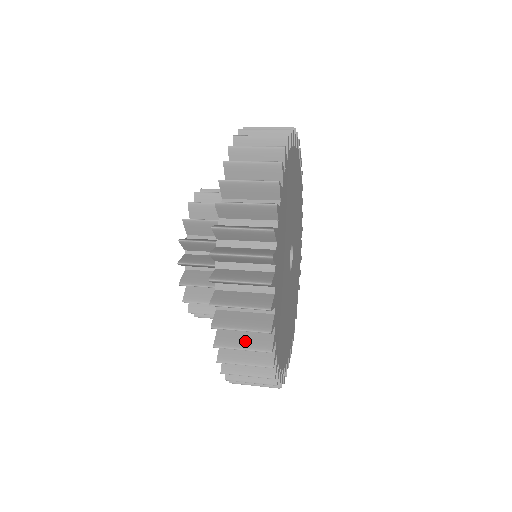
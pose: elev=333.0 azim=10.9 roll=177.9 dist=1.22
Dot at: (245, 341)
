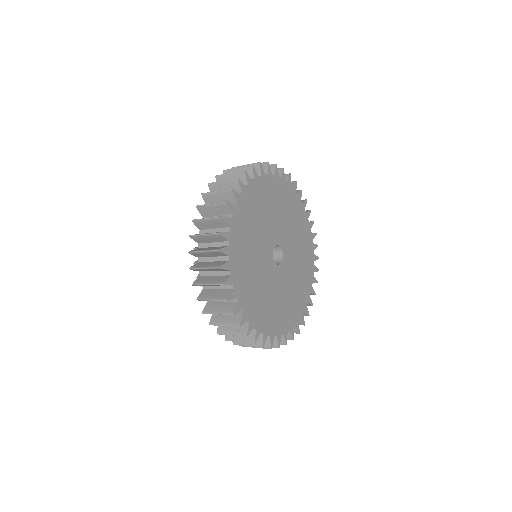
Dot at: (211, 280)
